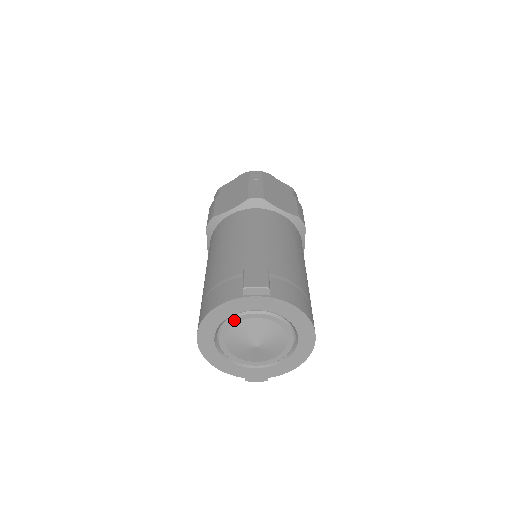
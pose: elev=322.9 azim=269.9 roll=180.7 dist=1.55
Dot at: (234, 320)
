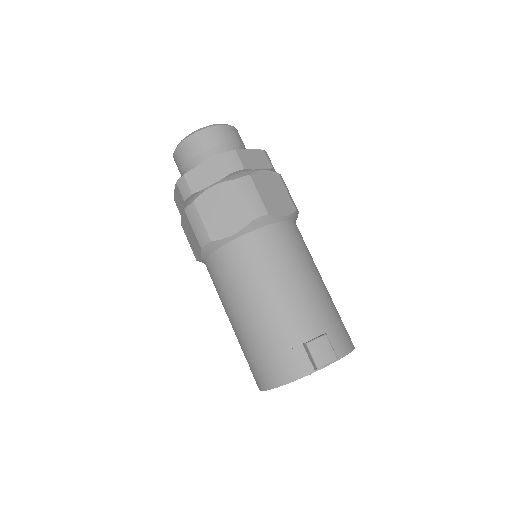
Dot at: occluded
